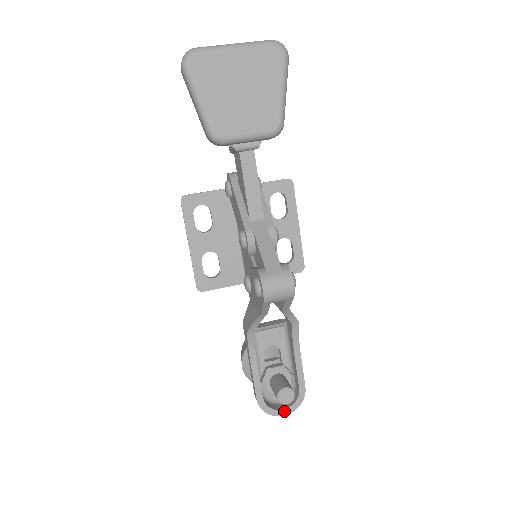
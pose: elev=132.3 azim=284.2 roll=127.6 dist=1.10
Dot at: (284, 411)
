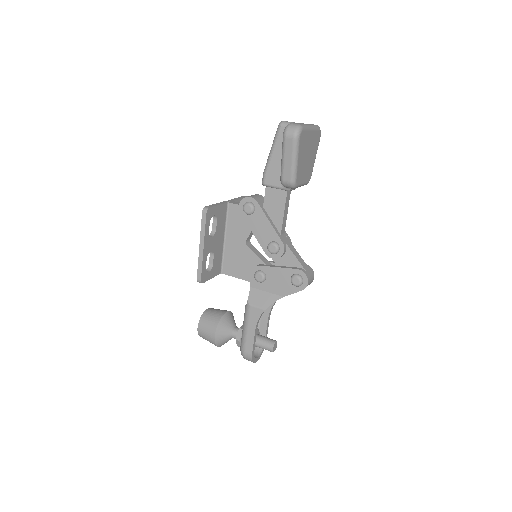
Dot at: (258, 358)
